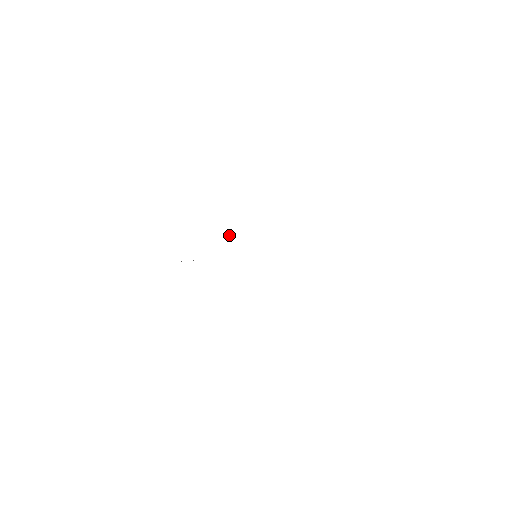
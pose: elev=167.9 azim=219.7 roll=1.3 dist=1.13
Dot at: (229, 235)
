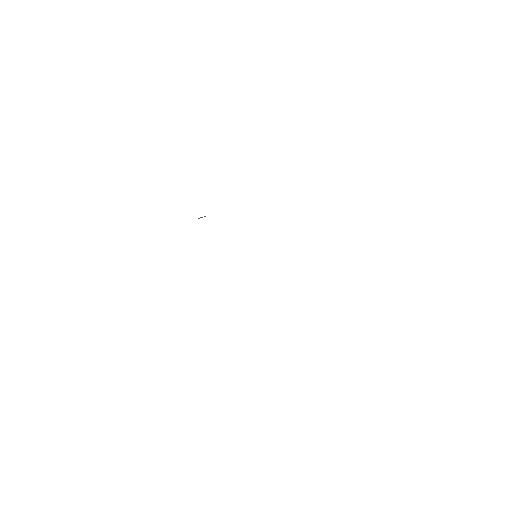
Dot at: occluded
